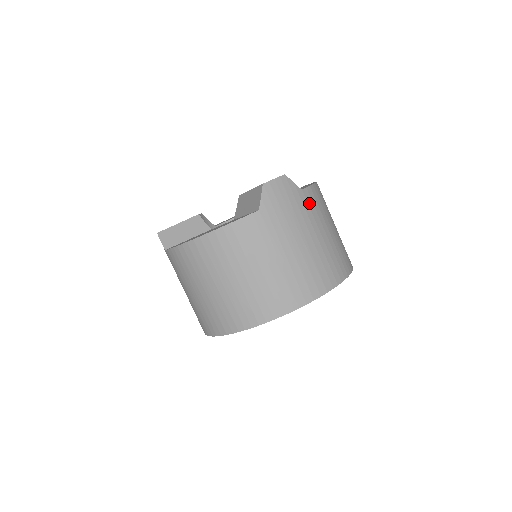
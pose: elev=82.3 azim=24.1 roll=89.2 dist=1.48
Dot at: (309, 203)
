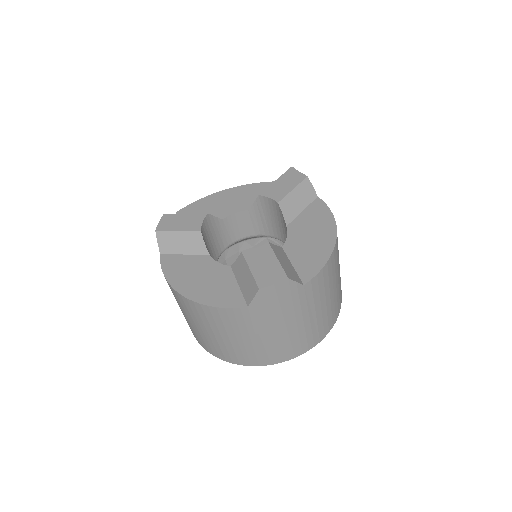
Dot at: (307, 294)
